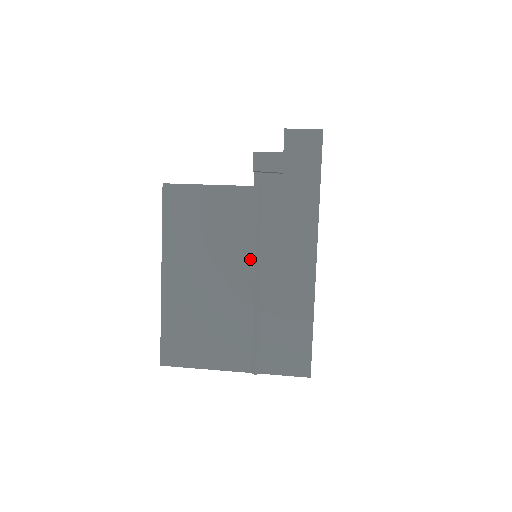
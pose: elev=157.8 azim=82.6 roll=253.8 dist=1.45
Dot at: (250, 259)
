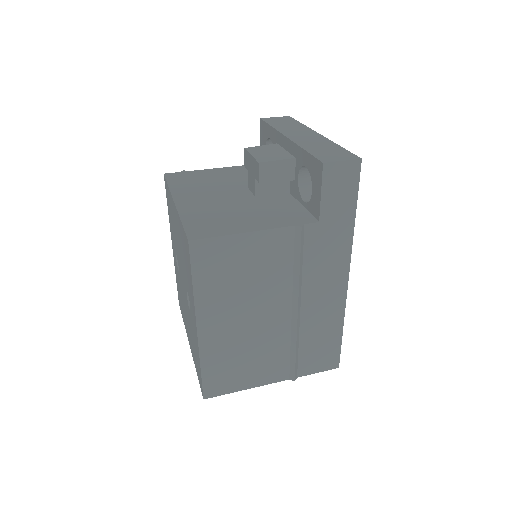
Dot at: (287, 293)
